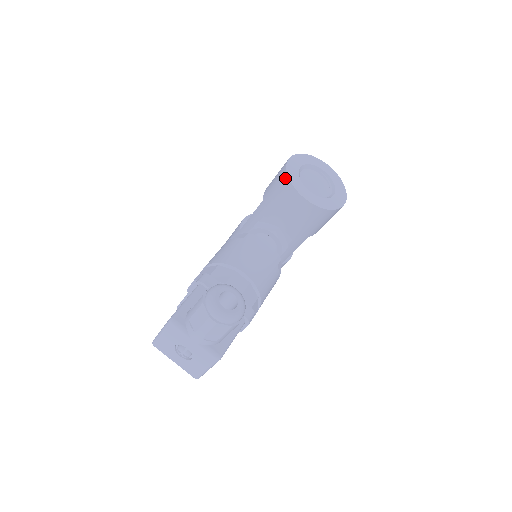
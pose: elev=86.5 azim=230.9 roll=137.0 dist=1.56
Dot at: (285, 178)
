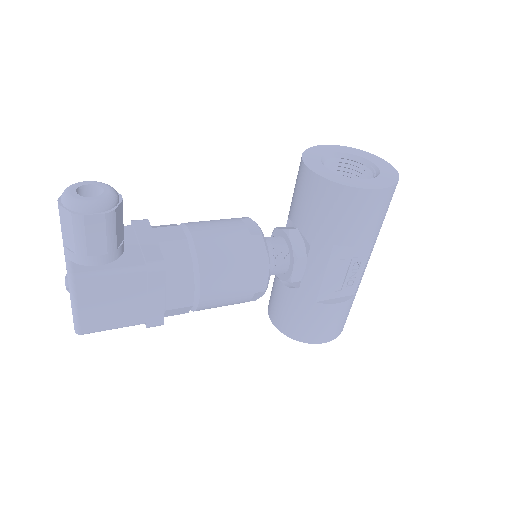
Dot at: occluded
